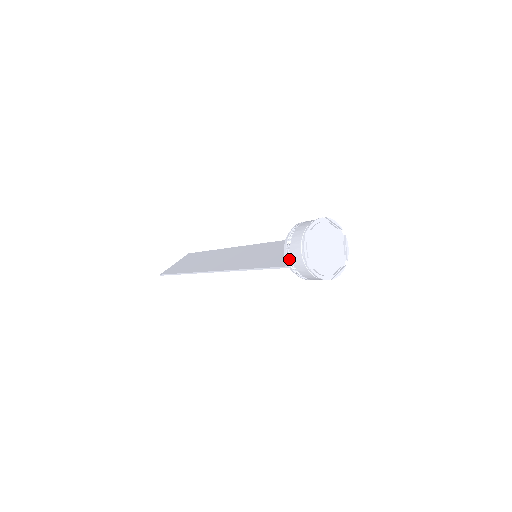
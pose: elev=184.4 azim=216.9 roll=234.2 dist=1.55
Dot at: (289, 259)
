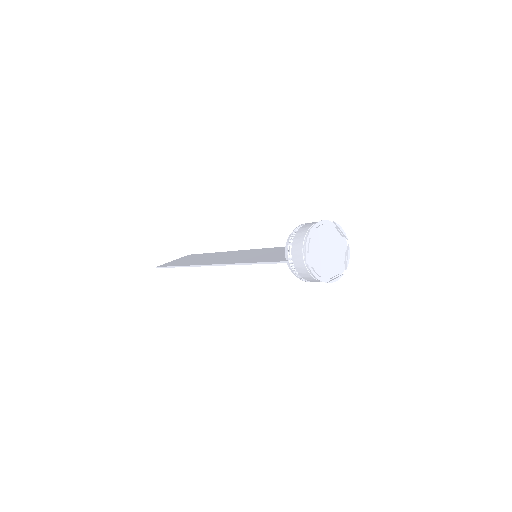
Dot at: (289, 253)
